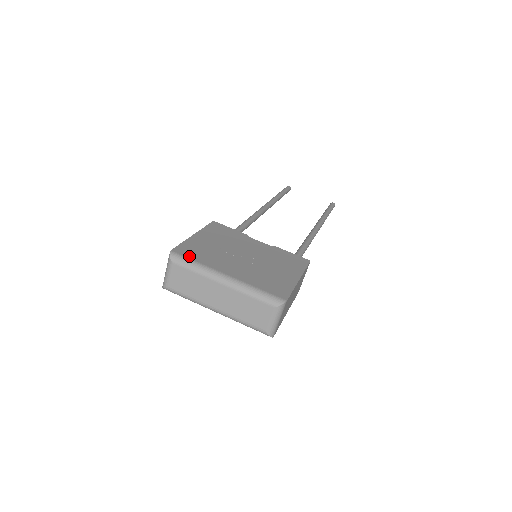
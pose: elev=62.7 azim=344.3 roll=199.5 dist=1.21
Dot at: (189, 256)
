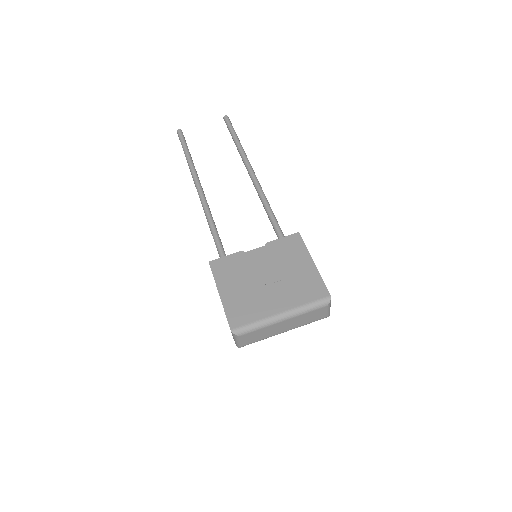
Dot at: (245, 322)
